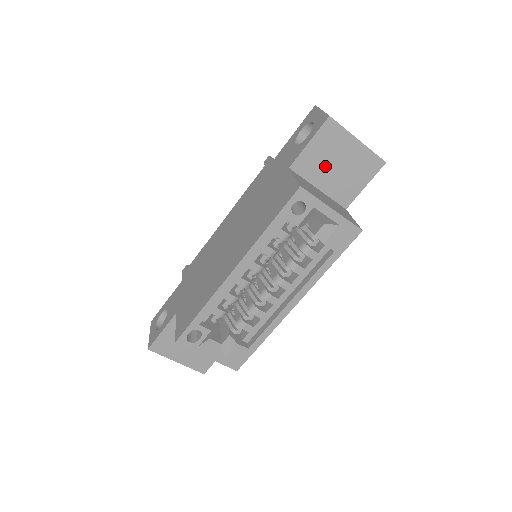
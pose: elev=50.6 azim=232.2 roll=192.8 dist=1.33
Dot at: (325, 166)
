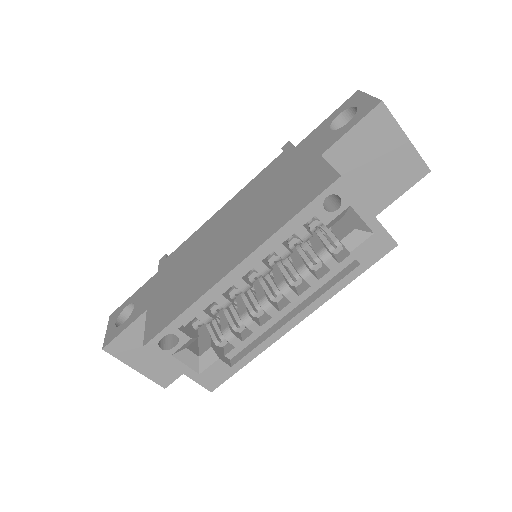
Dot at: (363, 161)
